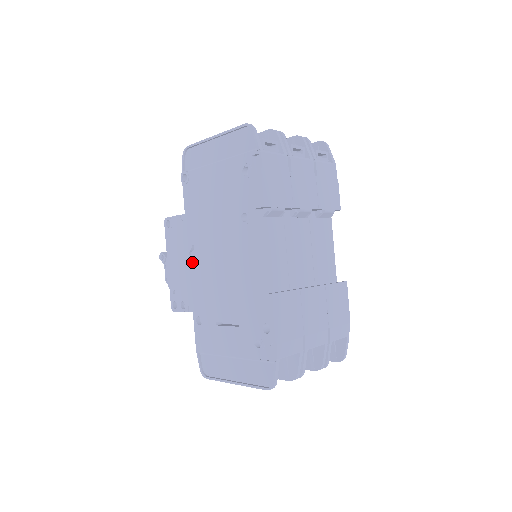
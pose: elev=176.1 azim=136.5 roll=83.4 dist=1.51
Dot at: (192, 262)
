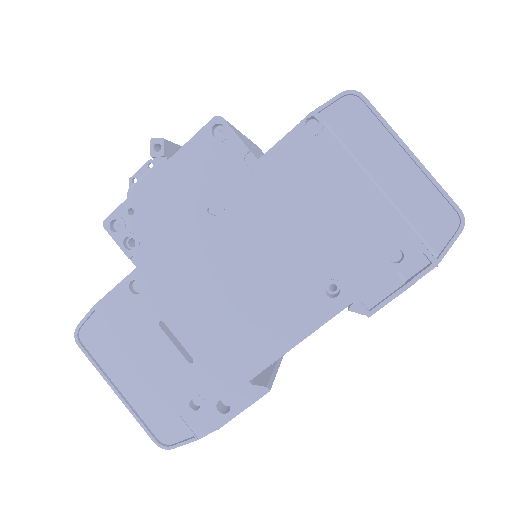
Dot at: (202, 224)
